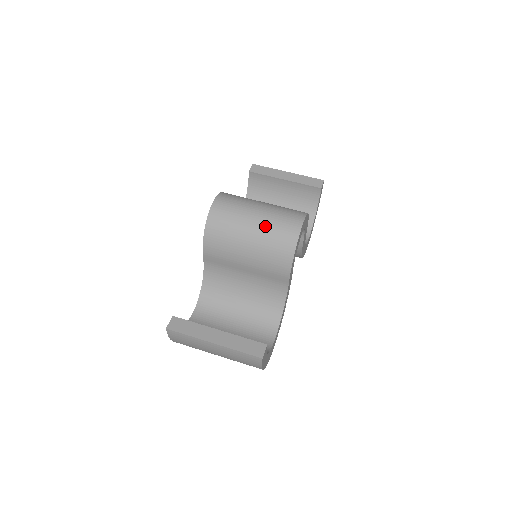
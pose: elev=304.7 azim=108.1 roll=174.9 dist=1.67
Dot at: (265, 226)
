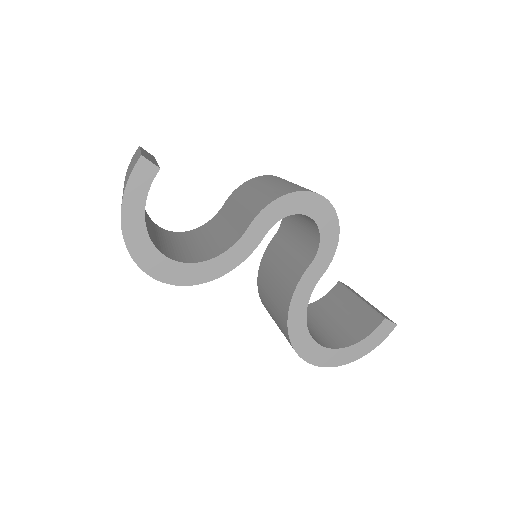
Dot at: (292, 184)
